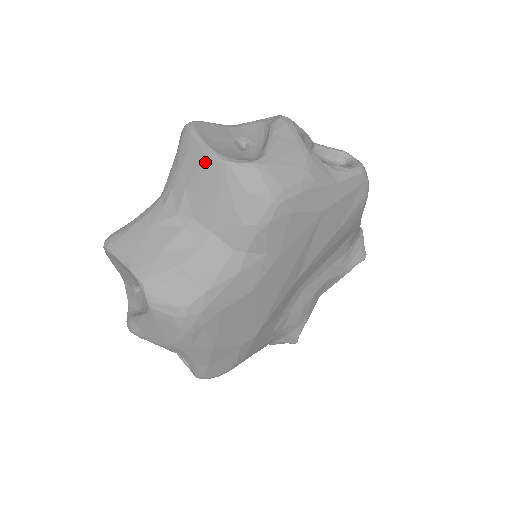
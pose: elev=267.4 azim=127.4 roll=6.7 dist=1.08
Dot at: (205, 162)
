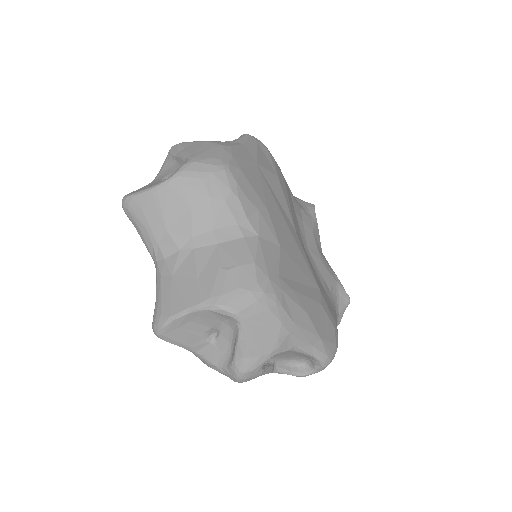
Dot at: (159, 196)
